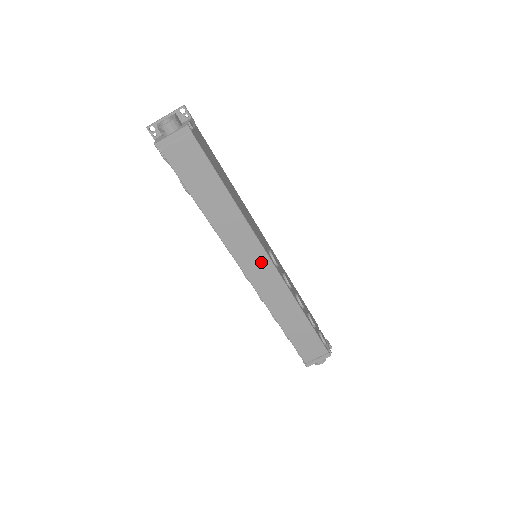
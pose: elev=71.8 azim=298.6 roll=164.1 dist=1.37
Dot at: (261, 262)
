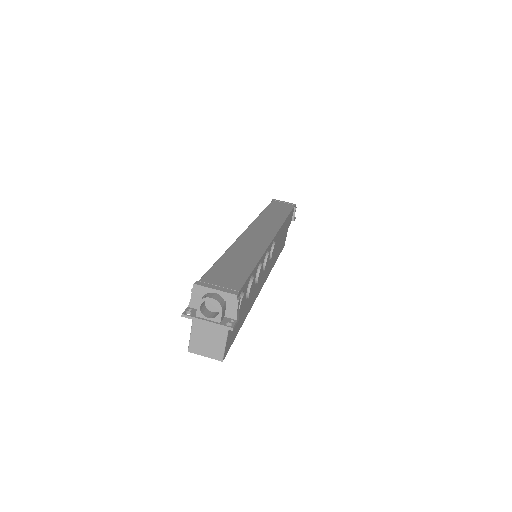
Dot at: (267, 232)
